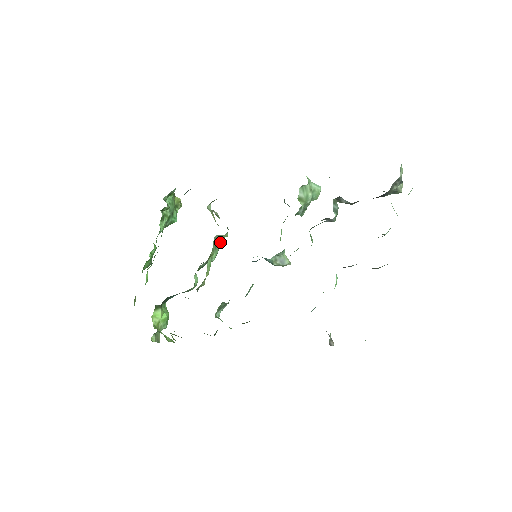
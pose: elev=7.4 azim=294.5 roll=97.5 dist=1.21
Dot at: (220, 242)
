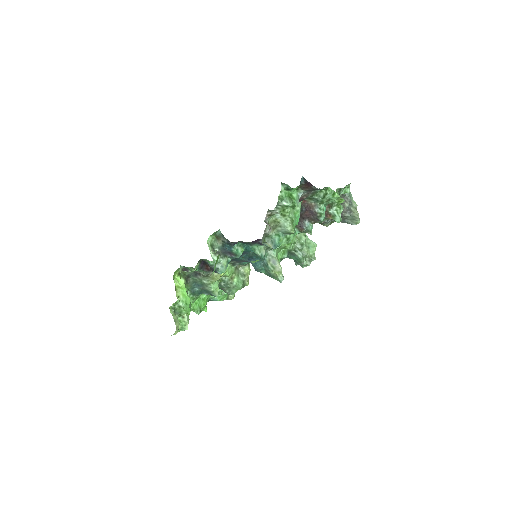
Dot at: (243, 276)
